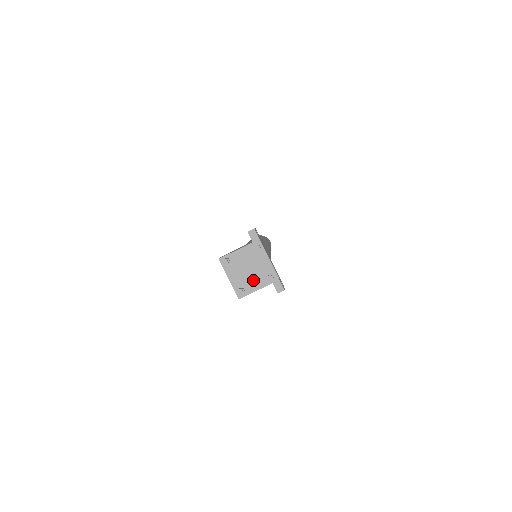
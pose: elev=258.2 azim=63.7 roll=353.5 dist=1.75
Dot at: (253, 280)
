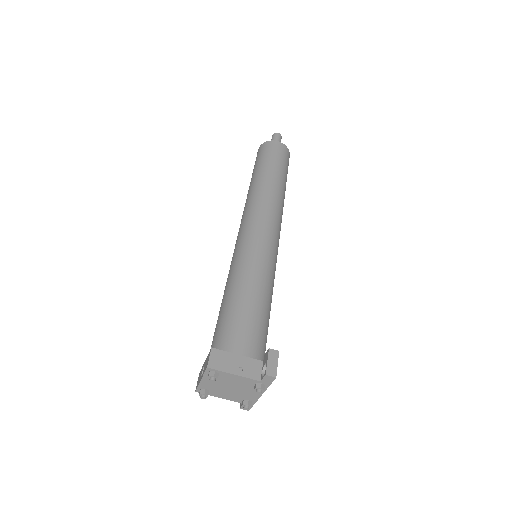
Dot at: (226, 393)
